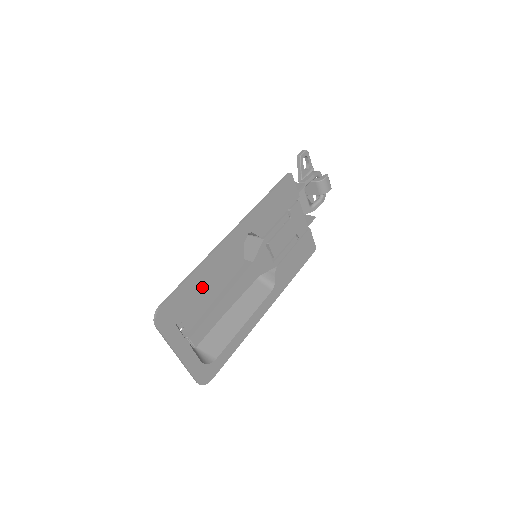
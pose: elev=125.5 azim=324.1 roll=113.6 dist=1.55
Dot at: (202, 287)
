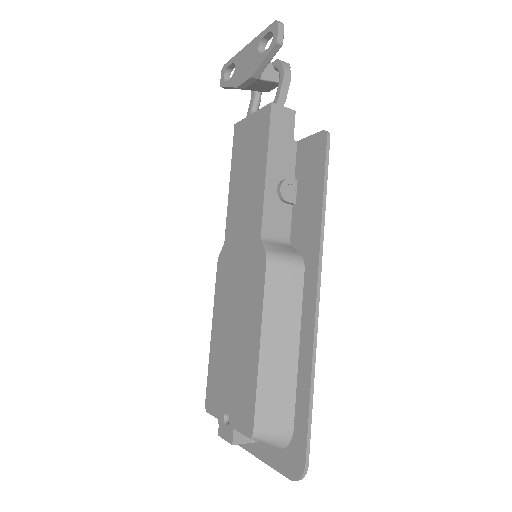
Dot at: (247, 359)
